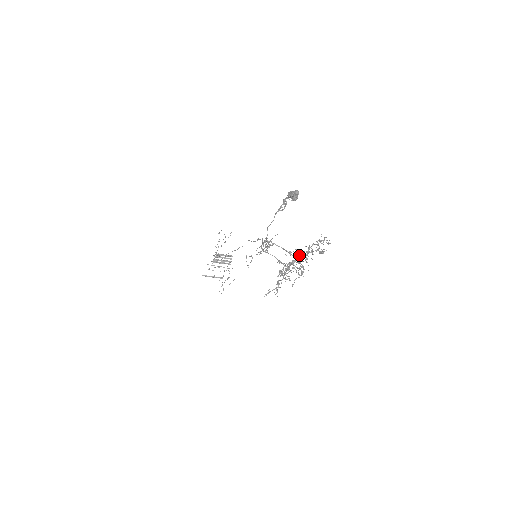
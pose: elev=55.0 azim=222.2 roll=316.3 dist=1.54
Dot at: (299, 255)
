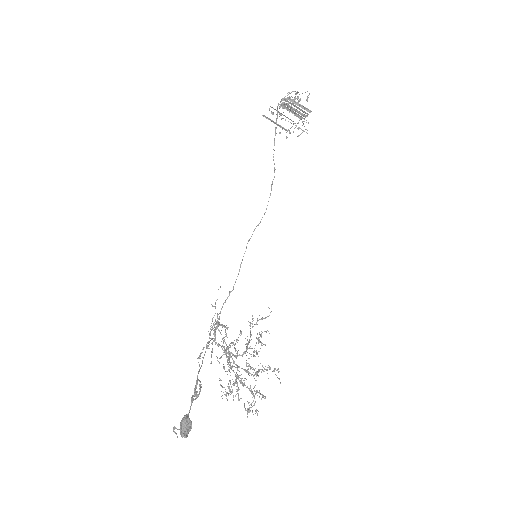
Dot at: (253, 356)
